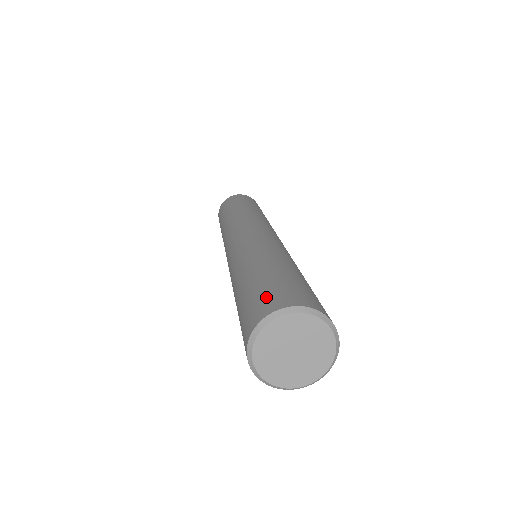
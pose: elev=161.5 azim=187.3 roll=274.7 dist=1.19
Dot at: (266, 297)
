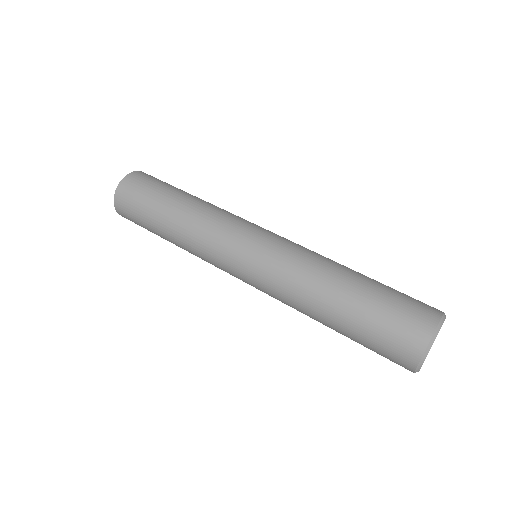
Dot at: (408, 318)
